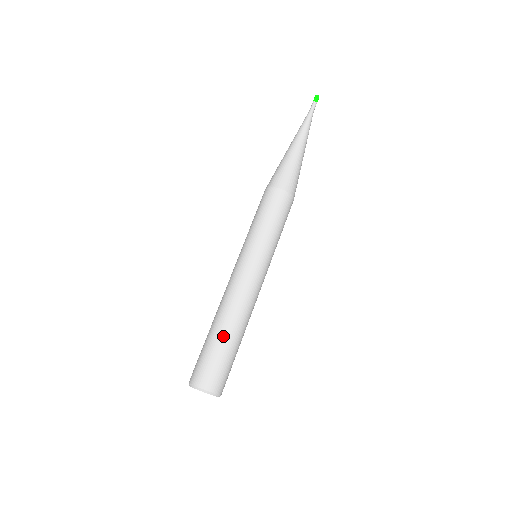
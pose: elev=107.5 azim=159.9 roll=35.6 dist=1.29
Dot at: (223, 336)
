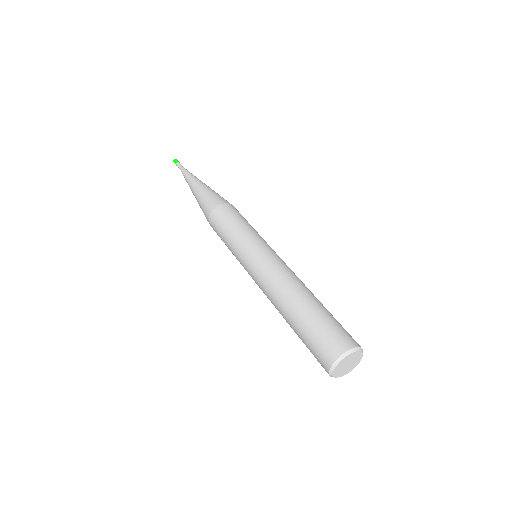
Dot at: (310, 305)
